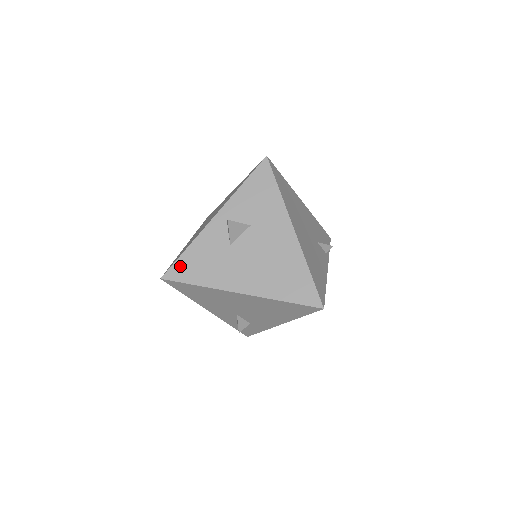
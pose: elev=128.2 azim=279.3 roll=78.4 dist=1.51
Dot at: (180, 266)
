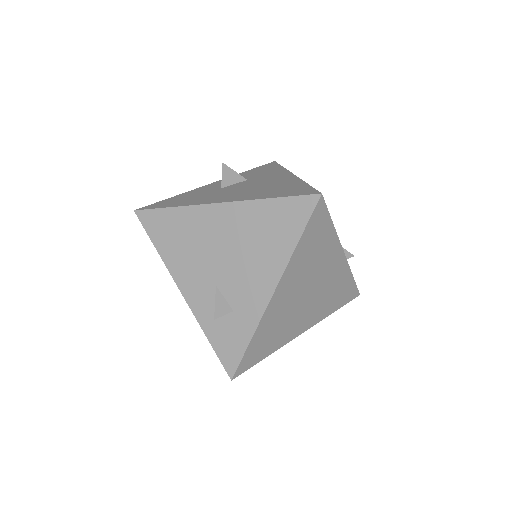
Dot at: (160, 203)
